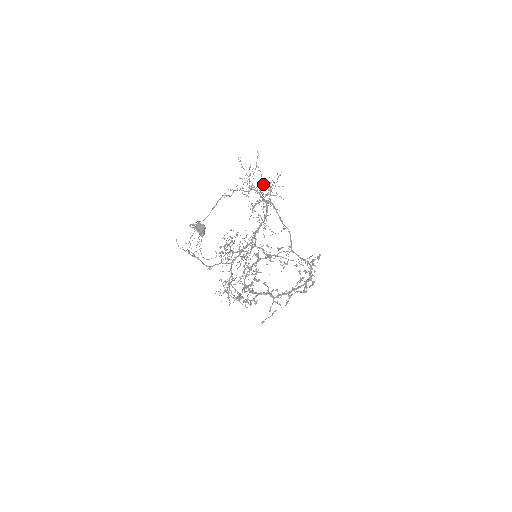
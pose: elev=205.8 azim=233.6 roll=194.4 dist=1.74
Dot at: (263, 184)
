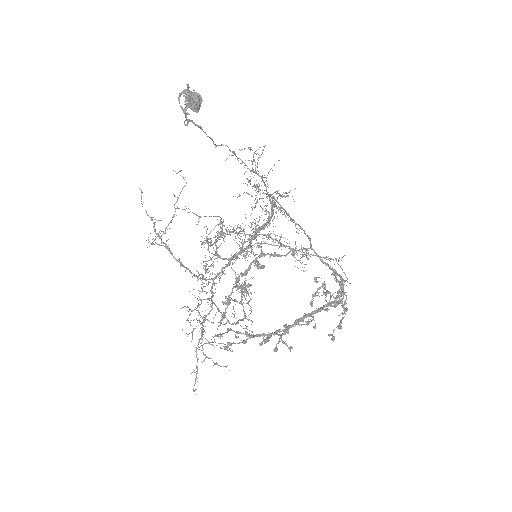
Dot at: (271, 168)
